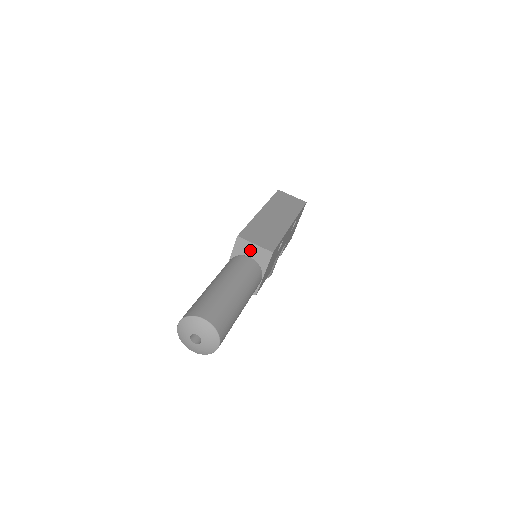
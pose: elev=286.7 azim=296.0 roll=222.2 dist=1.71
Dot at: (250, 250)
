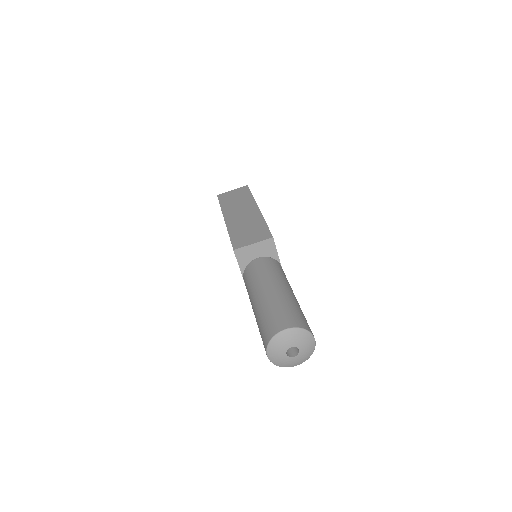
Dot at: (253, 252)
